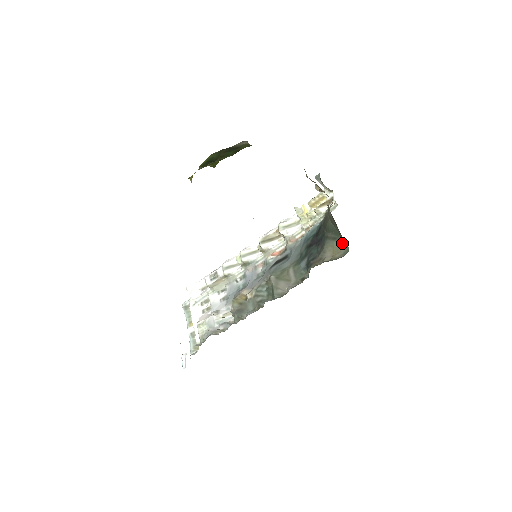
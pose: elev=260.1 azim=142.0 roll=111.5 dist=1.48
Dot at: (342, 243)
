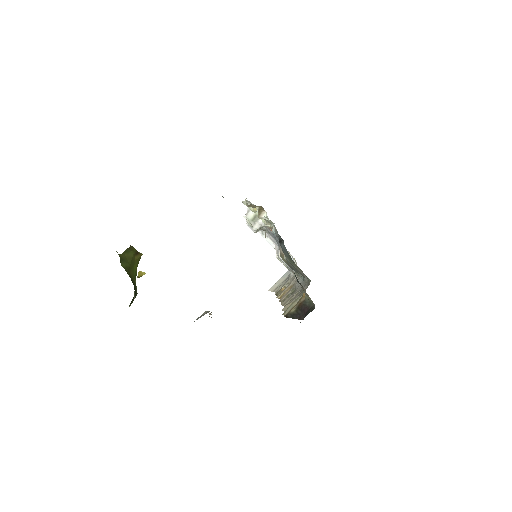
Dot at: occluded
